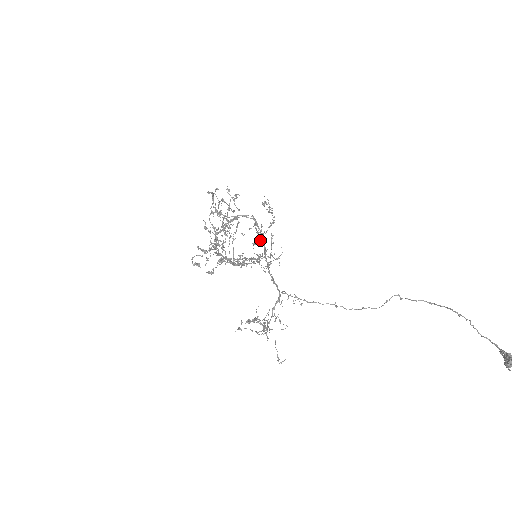
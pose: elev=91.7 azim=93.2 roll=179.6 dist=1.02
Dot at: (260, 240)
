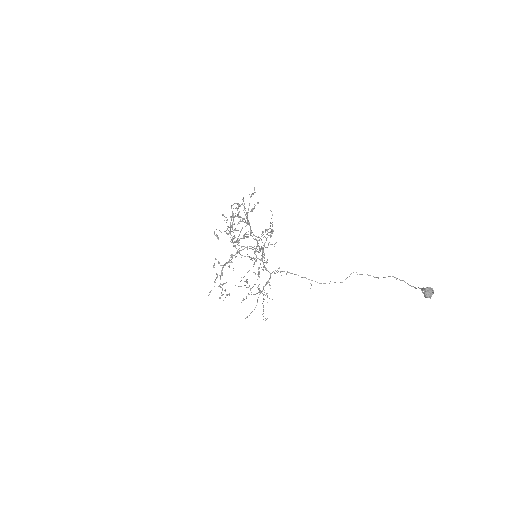
Dot at: occluded
